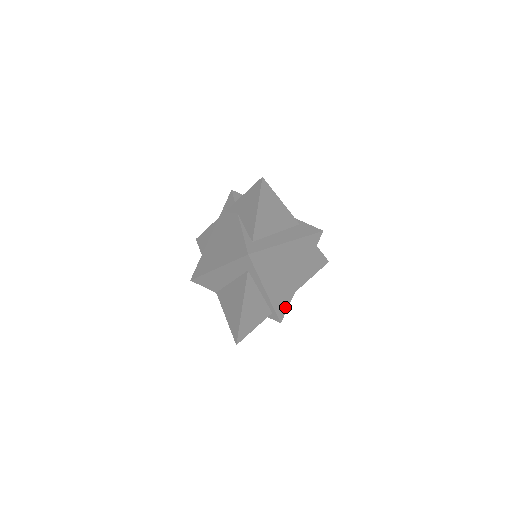
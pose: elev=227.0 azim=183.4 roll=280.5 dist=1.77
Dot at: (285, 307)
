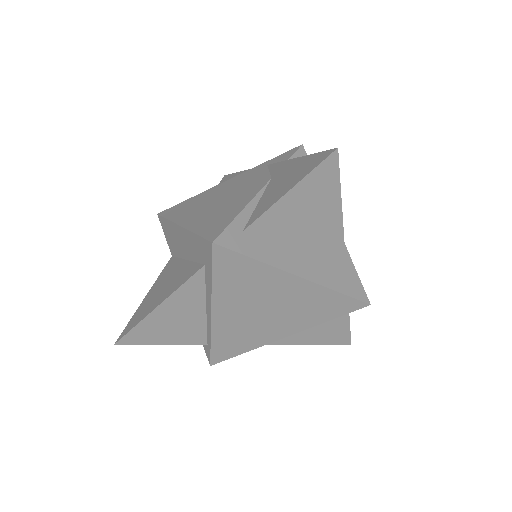
Dot at: (231, 352)
